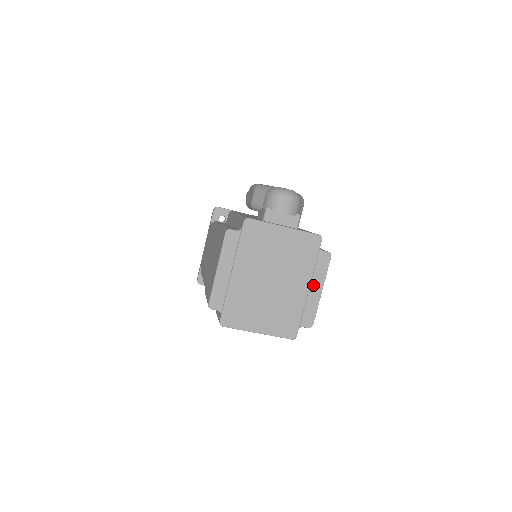
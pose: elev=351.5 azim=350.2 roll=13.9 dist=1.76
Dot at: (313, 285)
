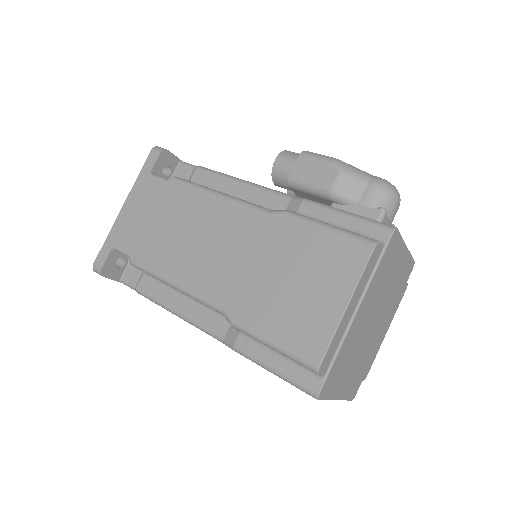
Dot at: (386, 325)
